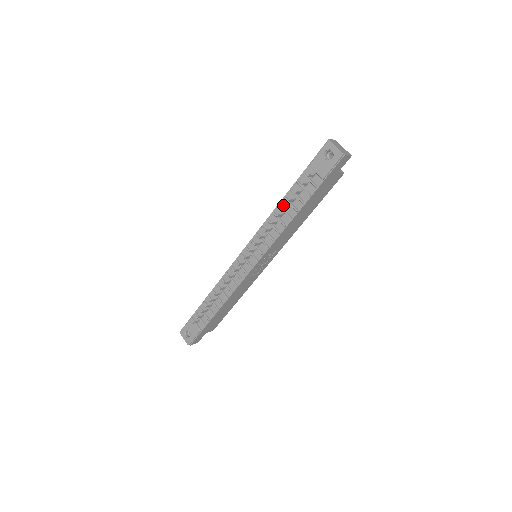
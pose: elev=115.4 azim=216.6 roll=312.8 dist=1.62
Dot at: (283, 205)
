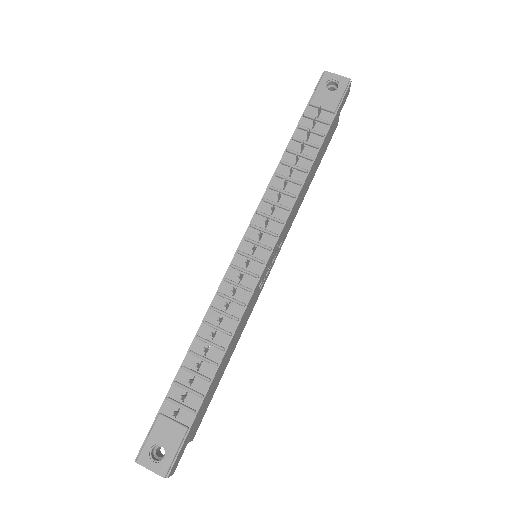
Dot at: (287, 161)
